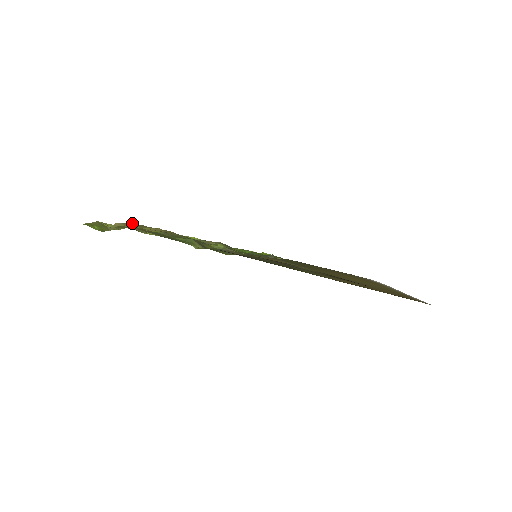
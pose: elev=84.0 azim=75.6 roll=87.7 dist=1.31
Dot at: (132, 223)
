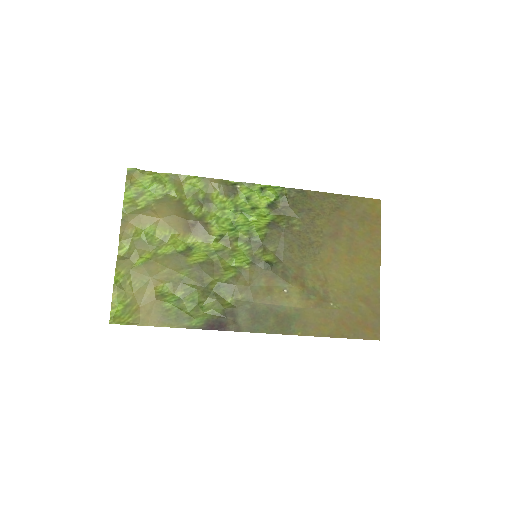
Dot at: (128, 189)
